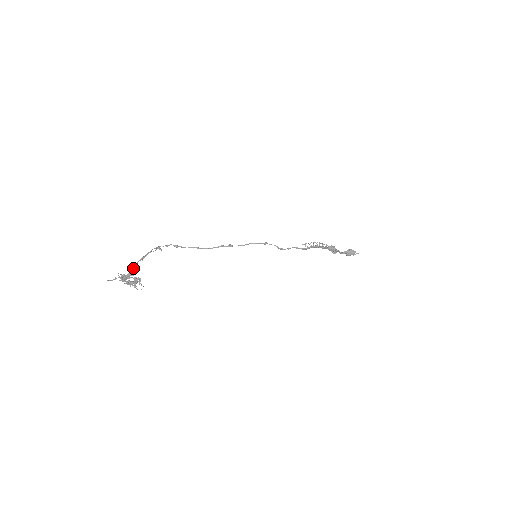
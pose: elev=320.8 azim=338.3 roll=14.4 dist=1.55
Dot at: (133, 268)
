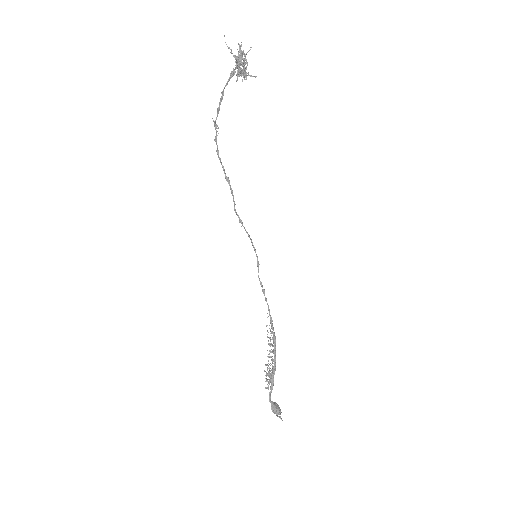
Dot at: (229, 78)
